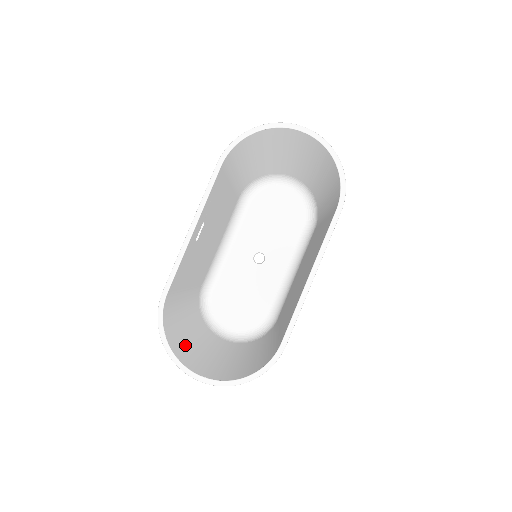
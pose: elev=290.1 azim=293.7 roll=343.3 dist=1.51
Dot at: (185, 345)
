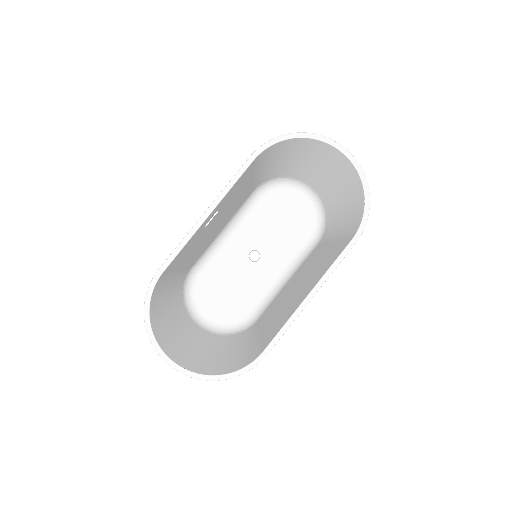
Dot at: (164, 326)
